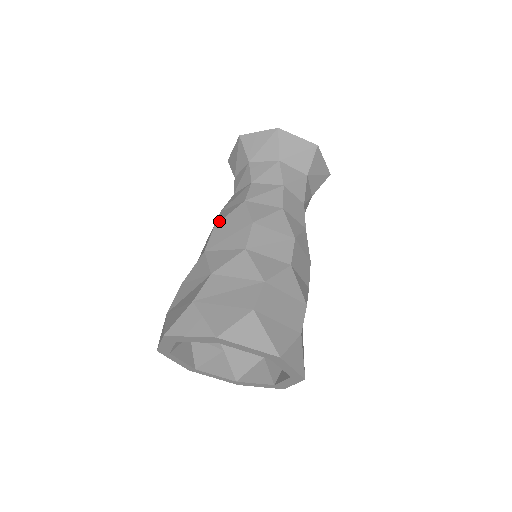
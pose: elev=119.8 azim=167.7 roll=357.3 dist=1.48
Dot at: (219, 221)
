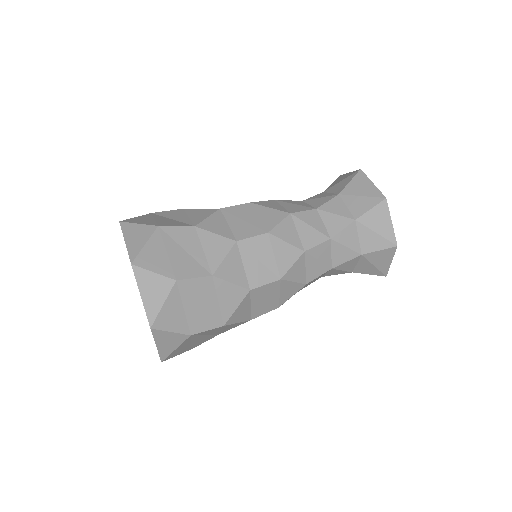
Dot at: (258, 203)
